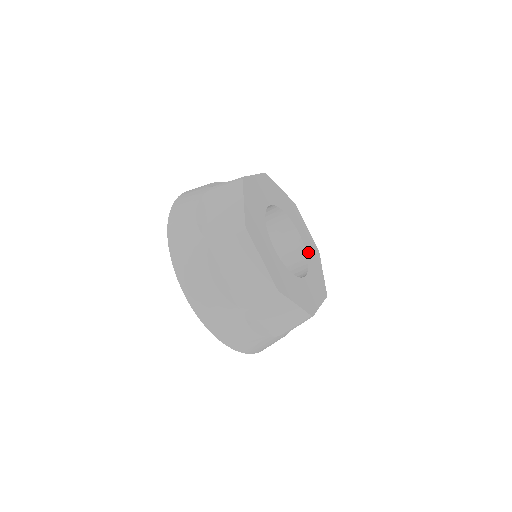
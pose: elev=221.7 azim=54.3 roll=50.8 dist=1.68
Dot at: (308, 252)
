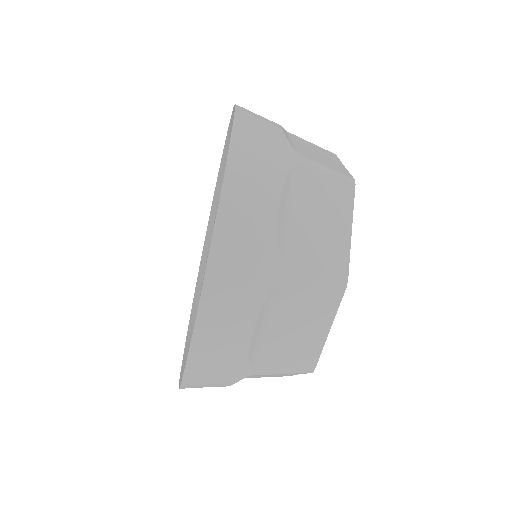
Dot at: occluded
